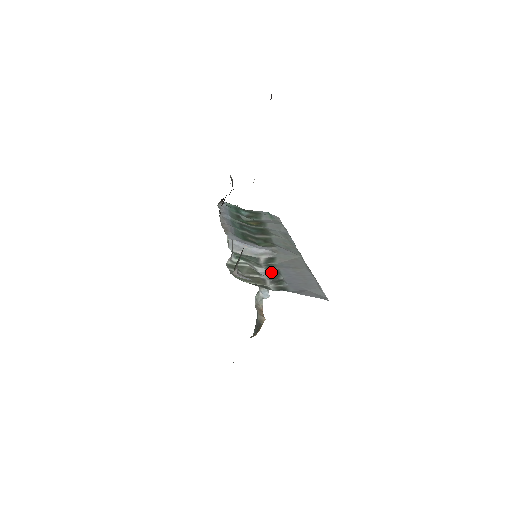
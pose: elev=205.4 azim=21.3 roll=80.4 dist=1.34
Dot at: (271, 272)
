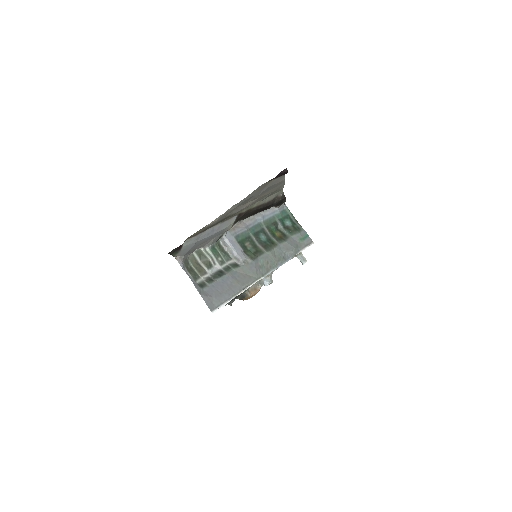
Dot at: (220, 272)
